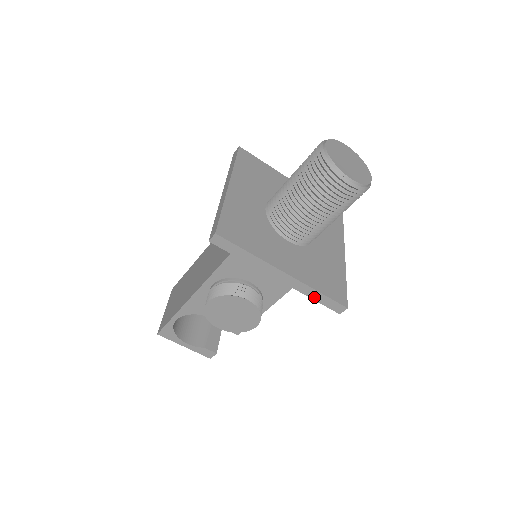
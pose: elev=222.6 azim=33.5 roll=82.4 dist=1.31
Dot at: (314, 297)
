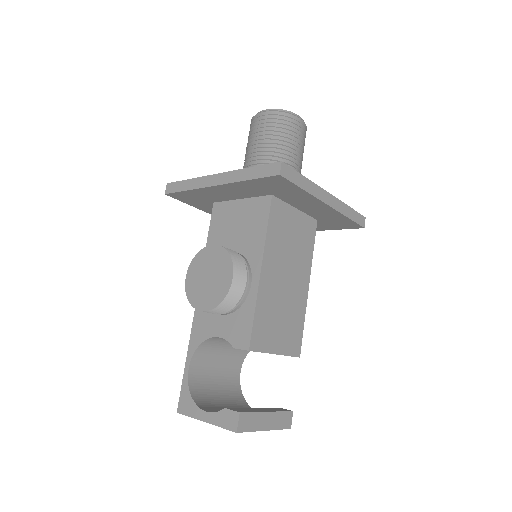
Dot at: (249, 177)
